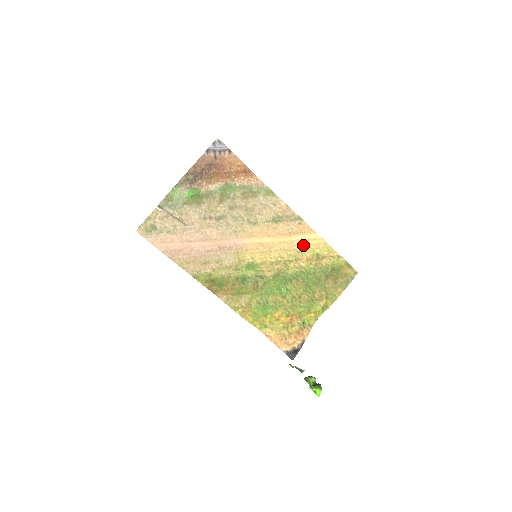
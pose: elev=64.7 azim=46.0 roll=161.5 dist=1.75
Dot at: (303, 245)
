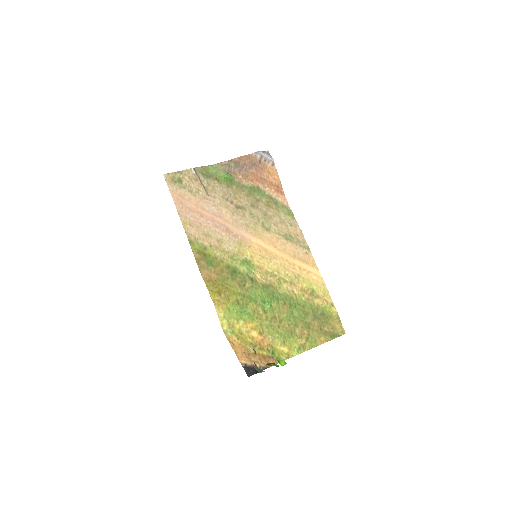
Dot at: (303, 273)
